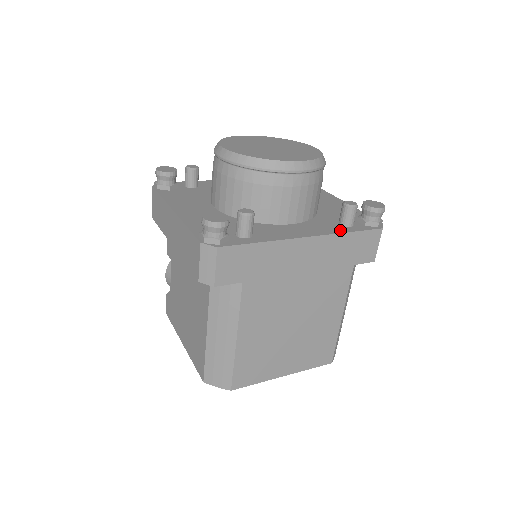
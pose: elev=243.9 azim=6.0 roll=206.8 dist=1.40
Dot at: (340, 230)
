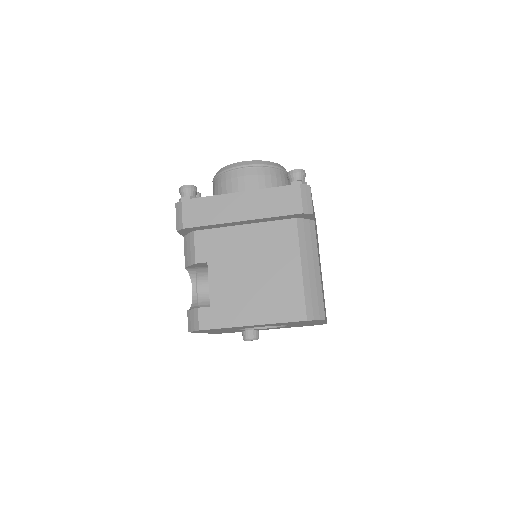
Dot at: occluded
